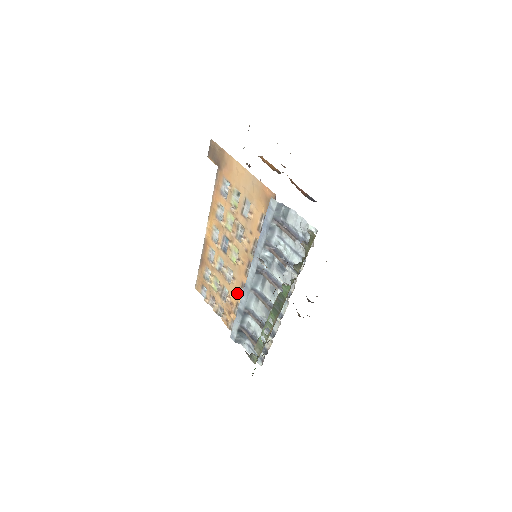
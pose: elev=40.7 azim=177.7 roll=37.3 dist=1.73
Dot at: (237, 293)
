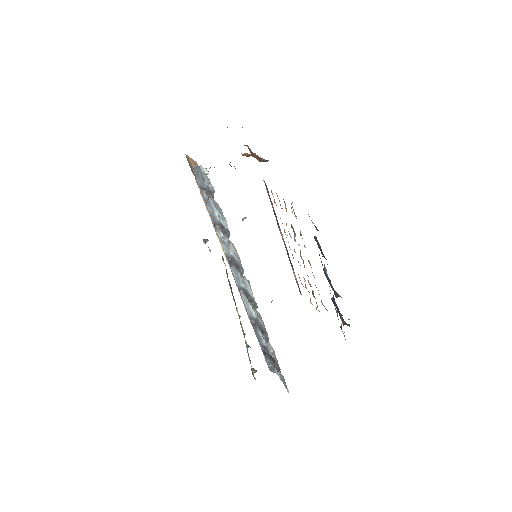
Dot at: occluded
